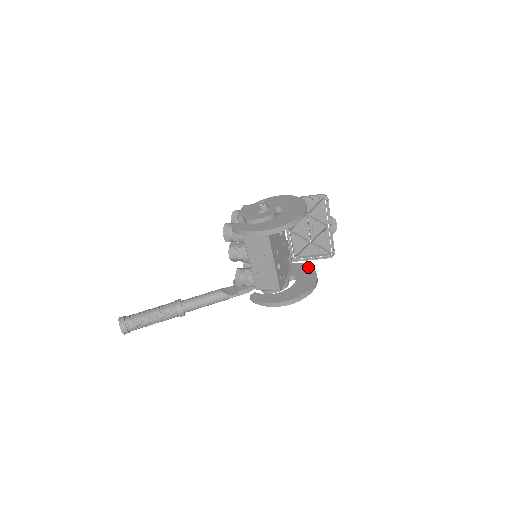
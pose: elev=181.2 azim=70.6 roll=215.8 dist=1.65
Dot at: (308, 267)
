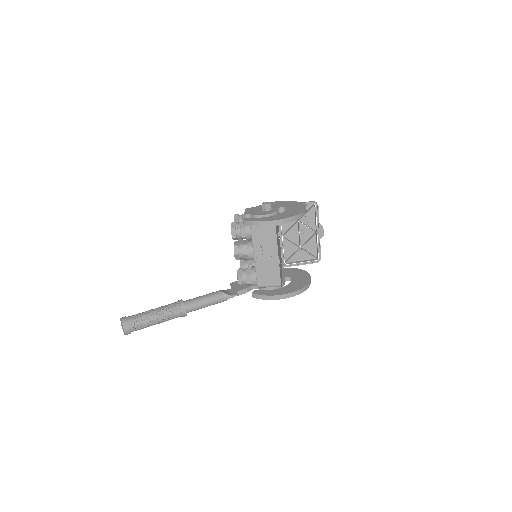
Dot at: (299, 270)
